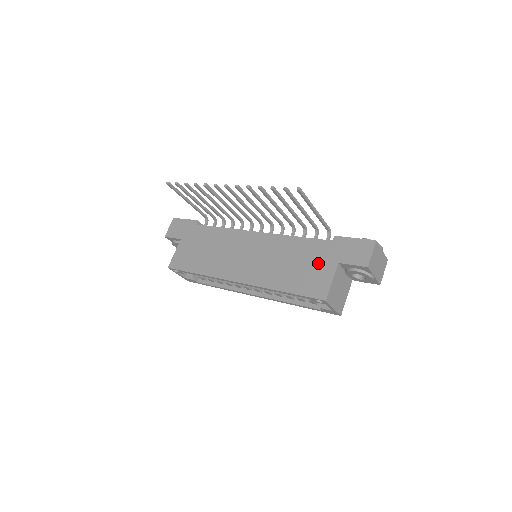
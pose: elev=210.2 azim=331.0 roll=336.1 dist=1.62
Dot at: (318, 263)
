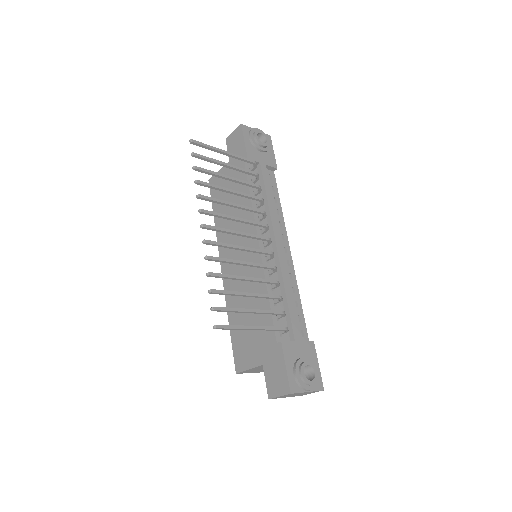
Dot at: (256, 343)
